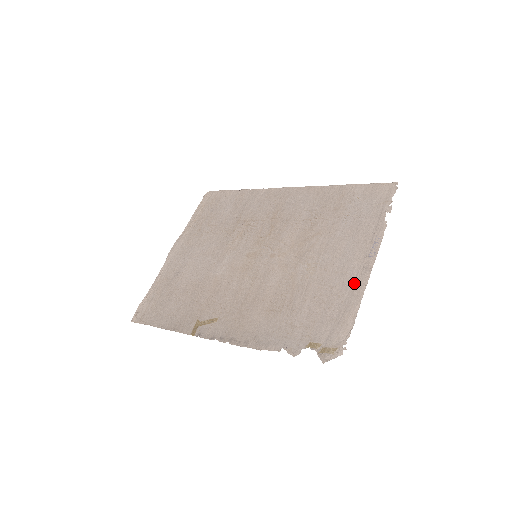
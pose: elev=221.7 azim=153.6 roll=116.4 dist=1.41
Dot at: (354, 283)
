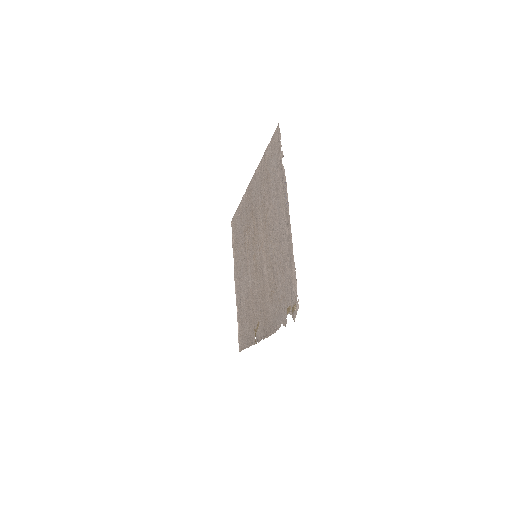
Dot at: (287, 239)
